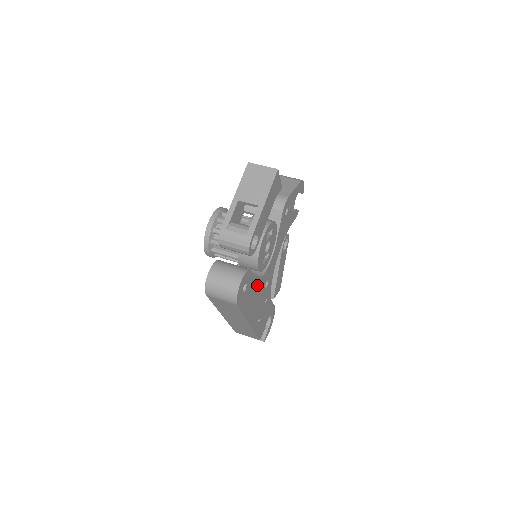
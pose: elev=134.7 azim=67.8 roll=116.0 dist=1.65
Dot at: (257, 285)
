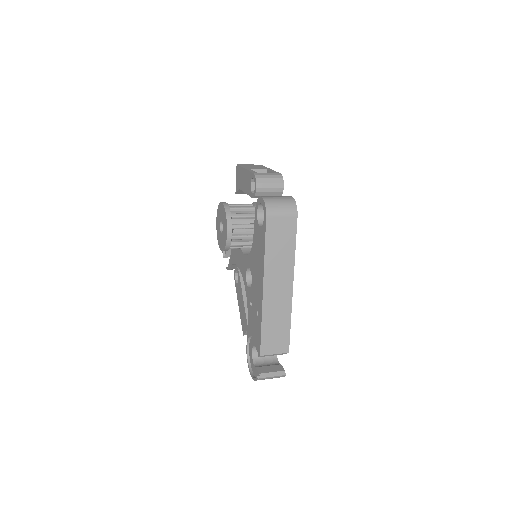
Dot at: occluded
